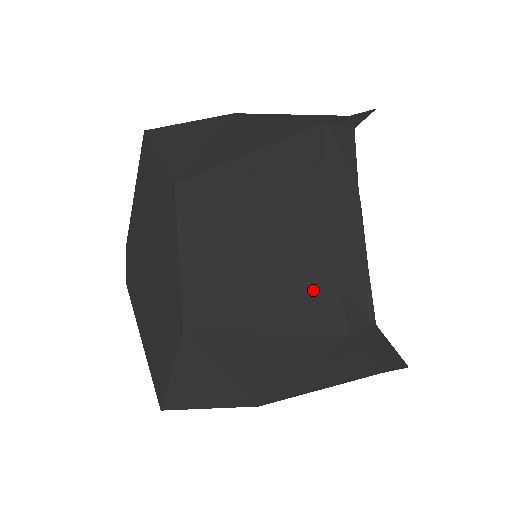
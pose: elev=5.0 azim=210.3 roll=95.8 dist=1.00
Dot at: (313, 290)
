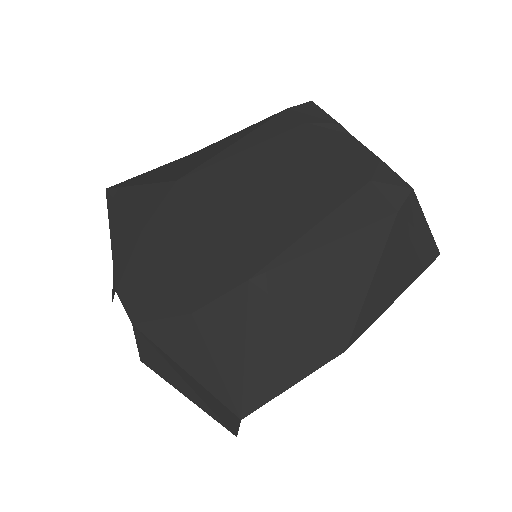
Dot at: (351, 190)
